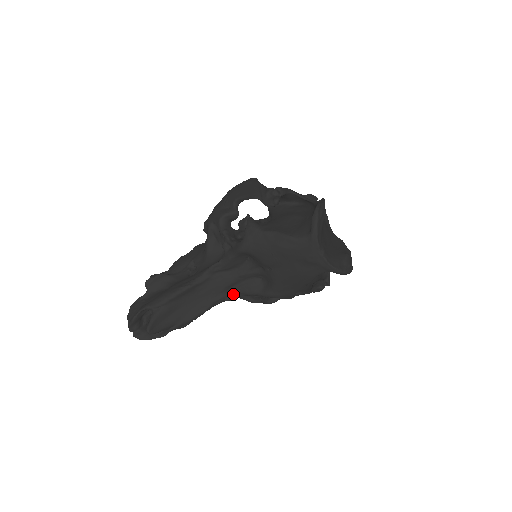
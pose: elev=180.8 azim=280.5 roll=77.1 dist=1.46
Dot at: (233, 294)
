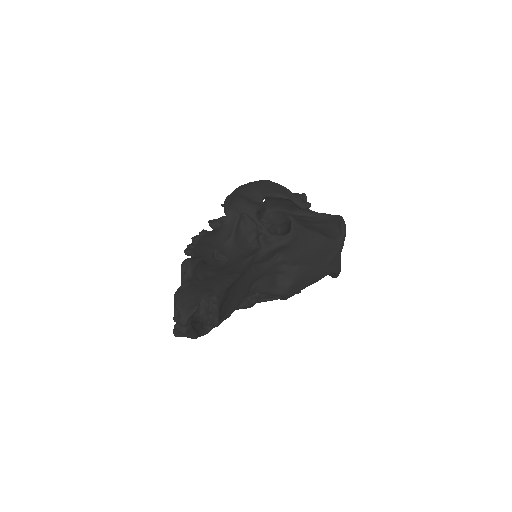
Dot at: (253, 290)
